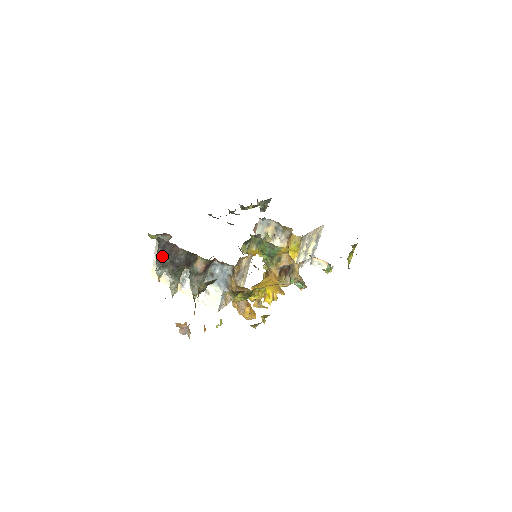
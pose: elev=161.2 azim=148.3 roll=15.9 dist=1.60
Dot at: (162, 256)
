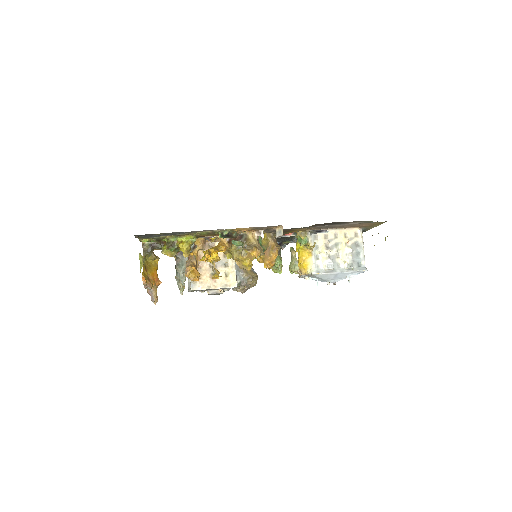
Dot at: occluded
